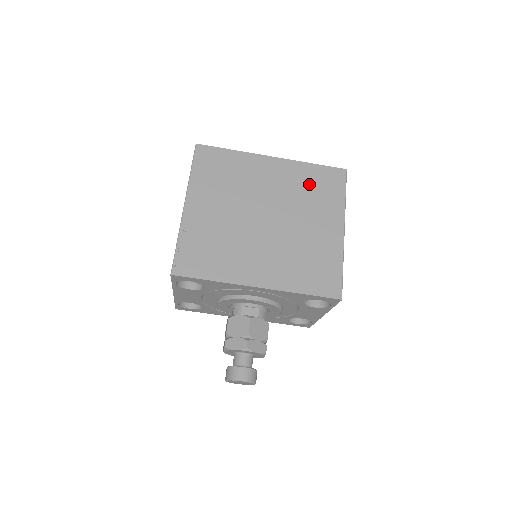
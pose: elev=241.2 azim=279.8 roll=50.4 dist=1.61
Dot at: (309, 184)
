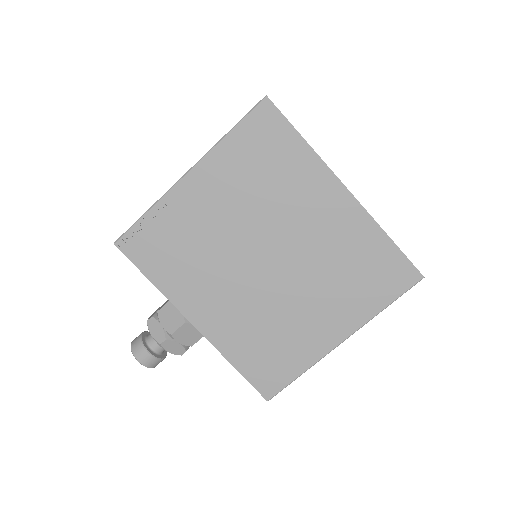
Dot at: (358, 260)
